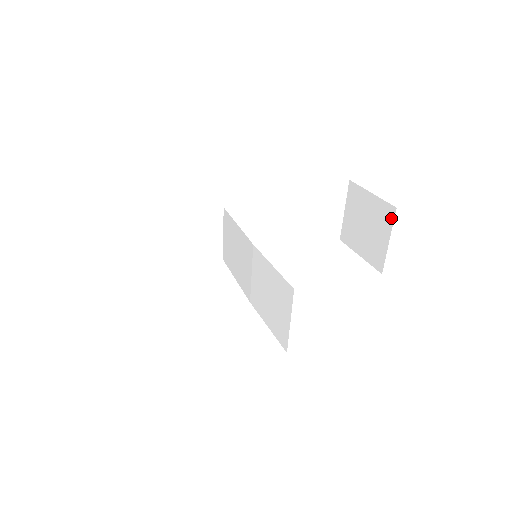
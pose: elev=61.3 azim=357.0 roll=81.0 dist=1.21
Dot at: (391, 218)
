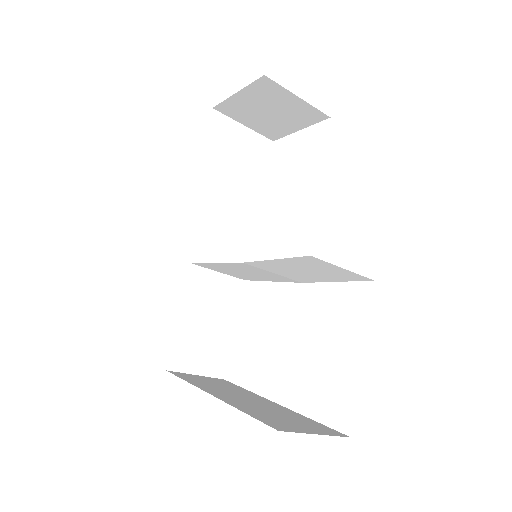
Dot at: (273, 85)
